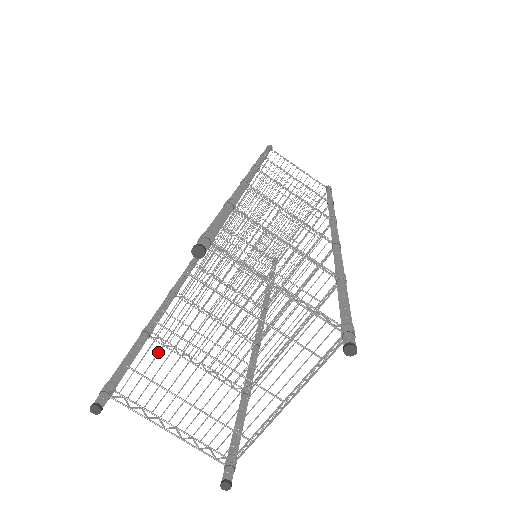
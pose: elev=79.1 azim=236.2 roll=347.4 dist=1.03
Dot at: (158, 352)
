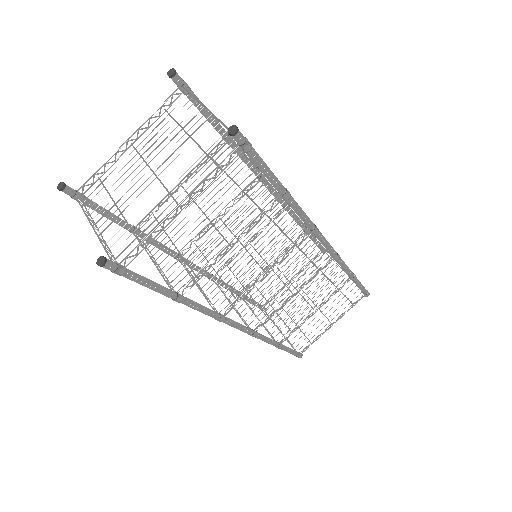
Dot at: (122, 168)
